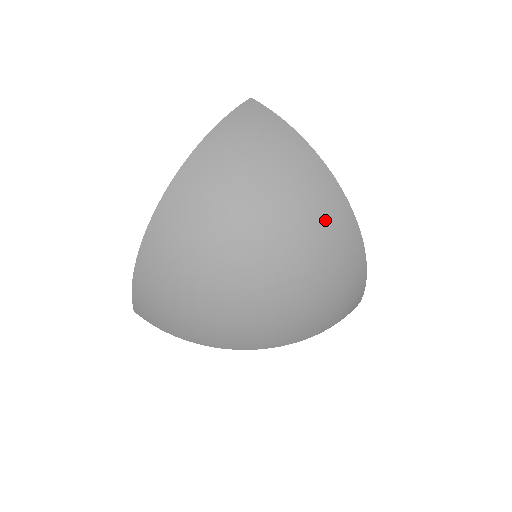
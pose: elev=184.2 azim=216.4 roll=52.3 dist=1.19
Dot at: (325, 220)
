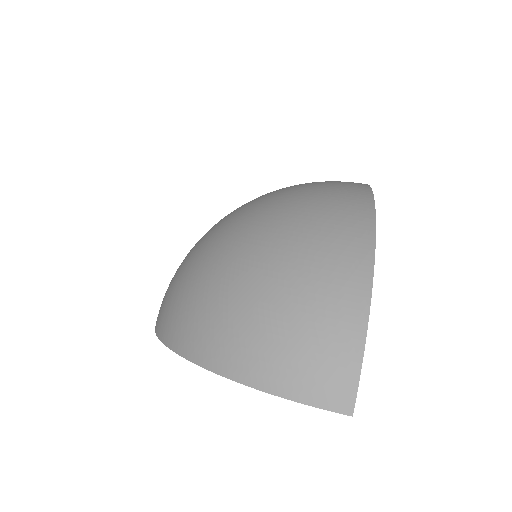
Dot at: (329, 223)
